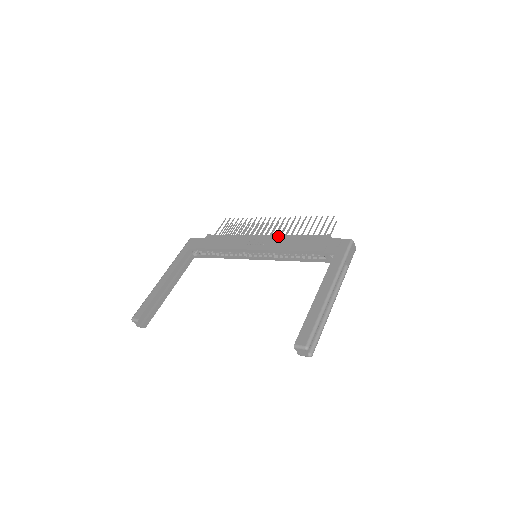
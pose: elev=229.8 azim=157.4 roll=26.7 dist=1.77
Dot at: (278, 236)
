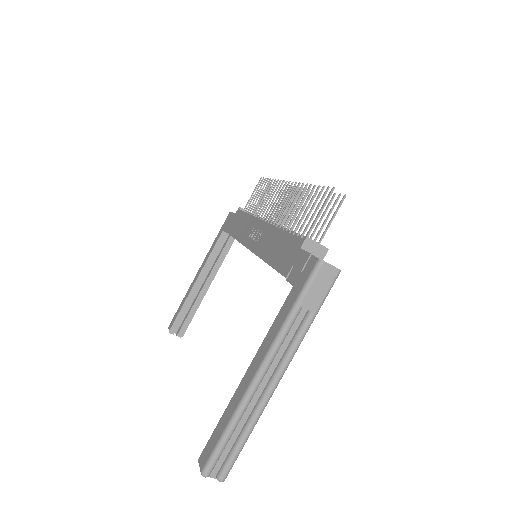
Dot at: (270, 227)
